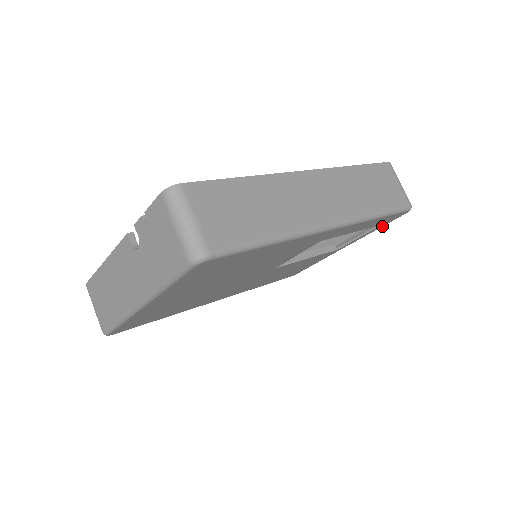
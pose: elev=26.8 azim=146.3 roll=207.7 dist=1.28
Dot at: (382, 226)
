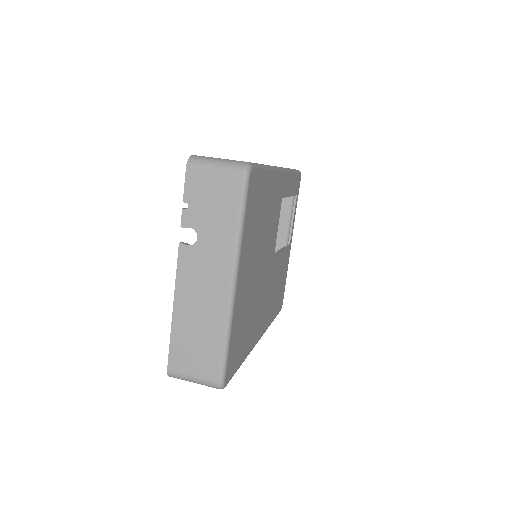
Dot at: occluded
